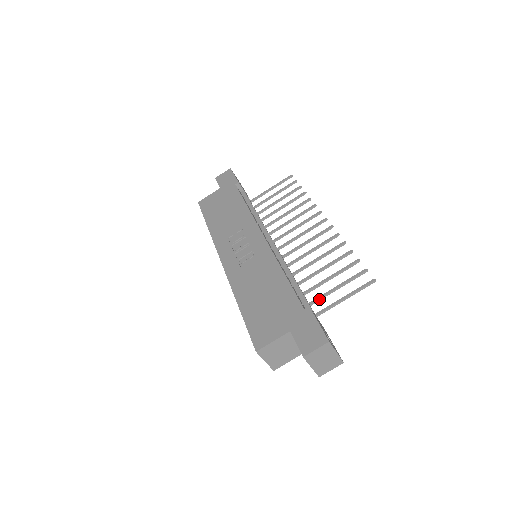
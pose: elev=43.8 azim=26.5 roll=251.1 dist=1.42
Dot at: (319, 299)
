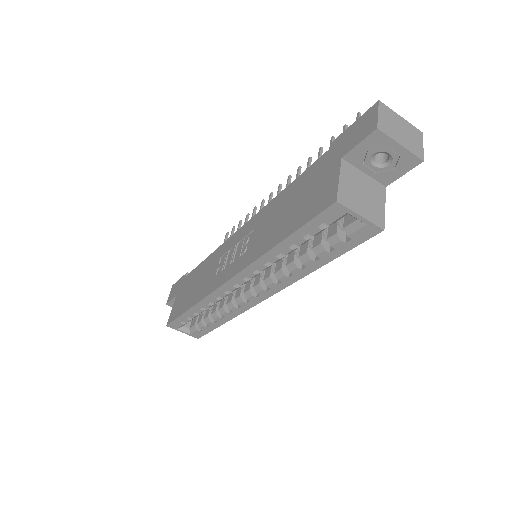
Dot at: occluded
